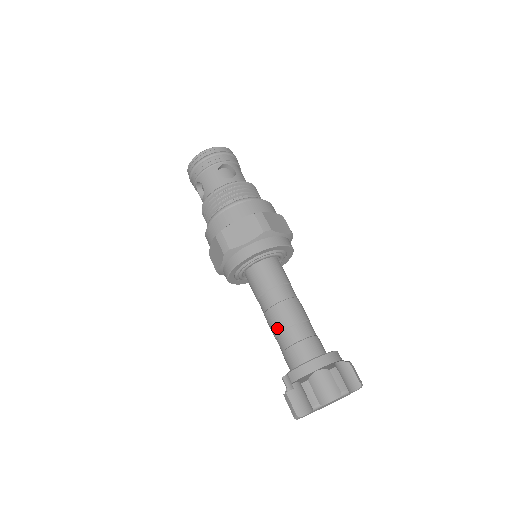
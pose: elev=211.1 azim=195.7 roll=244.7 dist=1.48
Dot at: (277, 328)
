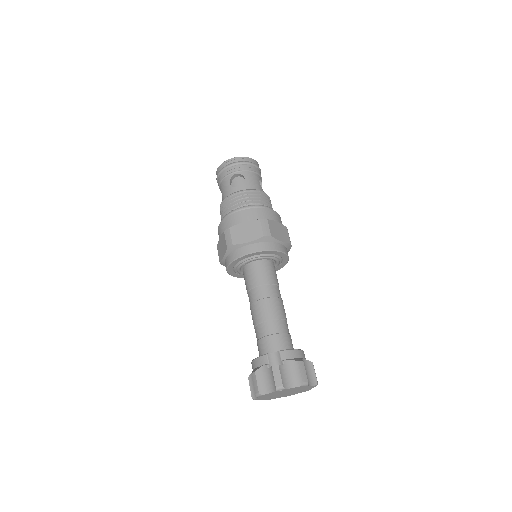
Dot at: (273, 315)
